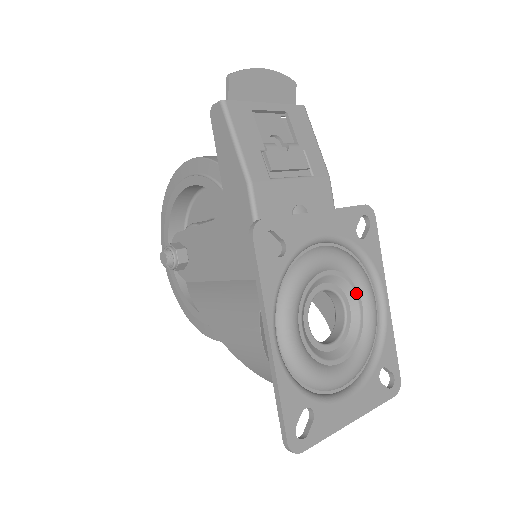
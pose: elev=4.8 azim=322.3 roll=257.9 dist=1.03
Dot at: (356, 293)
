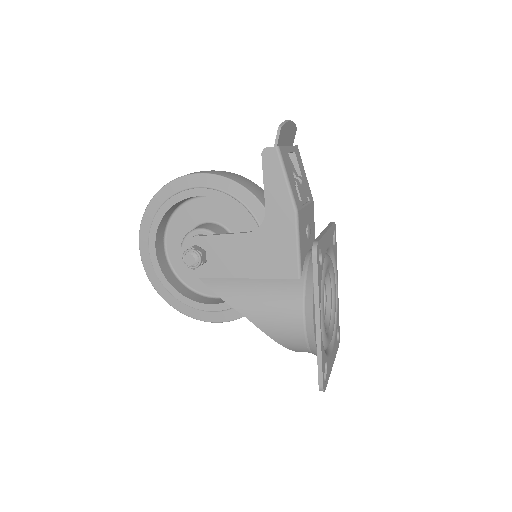
Dot at: (330, 283)
